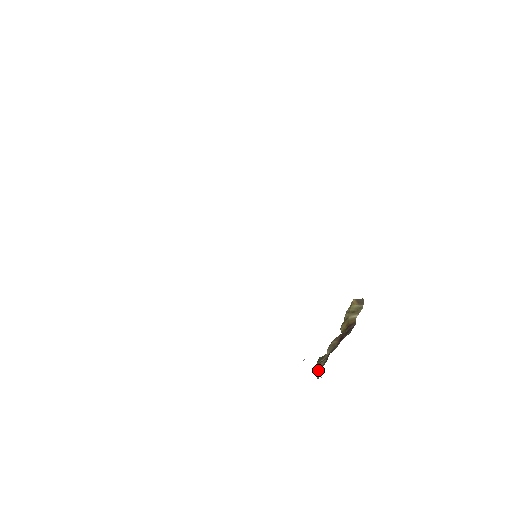
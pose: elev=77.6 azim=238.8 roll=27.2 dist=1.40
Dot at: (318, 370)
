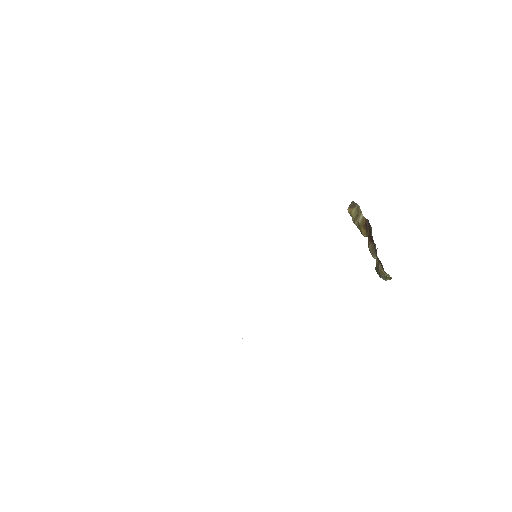
Dot at: (384, 277)
